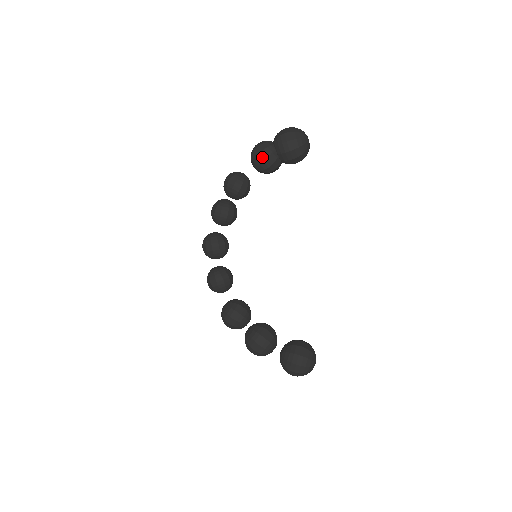
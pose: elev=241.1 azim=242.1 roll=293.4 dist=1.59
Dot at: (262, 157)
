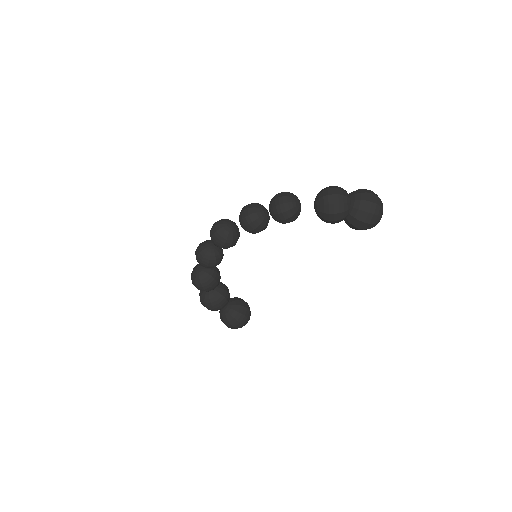
Dot at: (332, 217)
